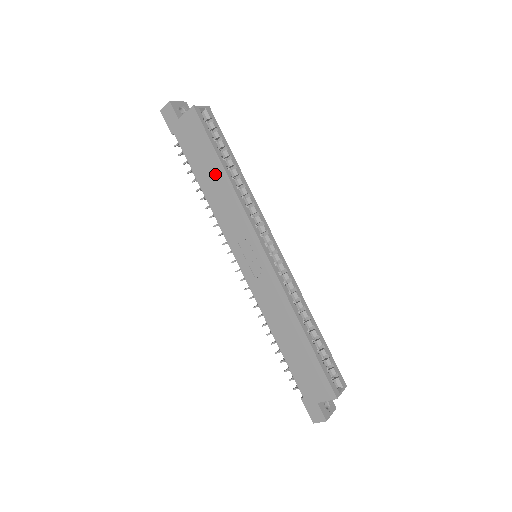
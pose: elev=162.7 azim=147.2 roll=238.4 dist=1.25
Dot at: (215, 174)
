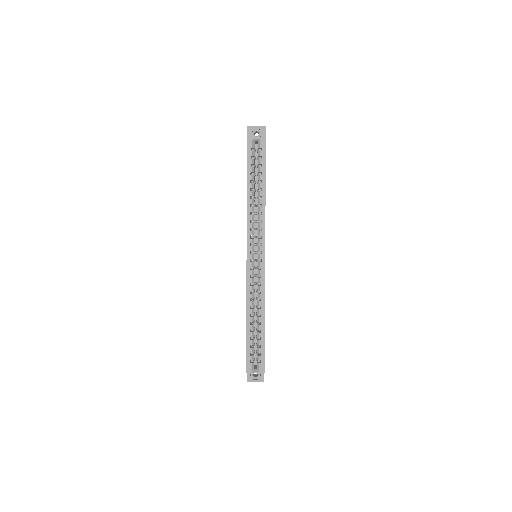
Dot at: occluded
